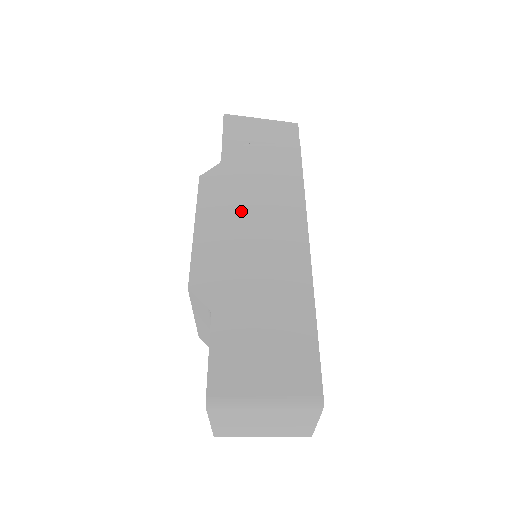
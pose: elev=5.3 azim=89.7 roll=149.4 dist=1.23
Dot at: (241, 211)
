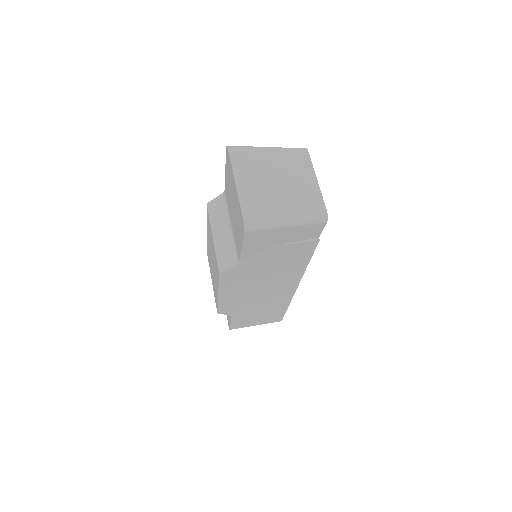
Dot at: (253, 285)
